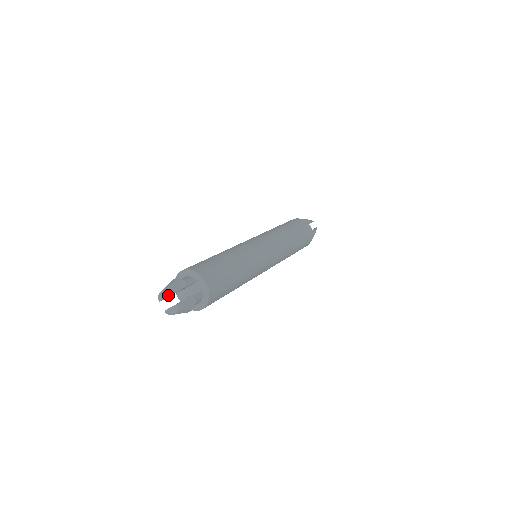
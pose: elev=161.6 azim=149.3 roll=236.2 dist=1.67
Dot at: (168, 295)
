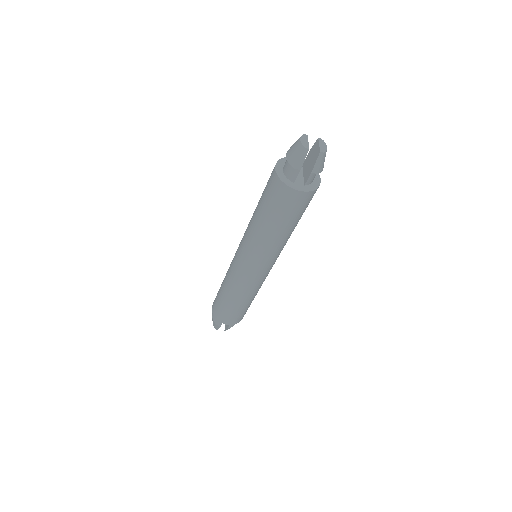
Dot at: (306, 137)
